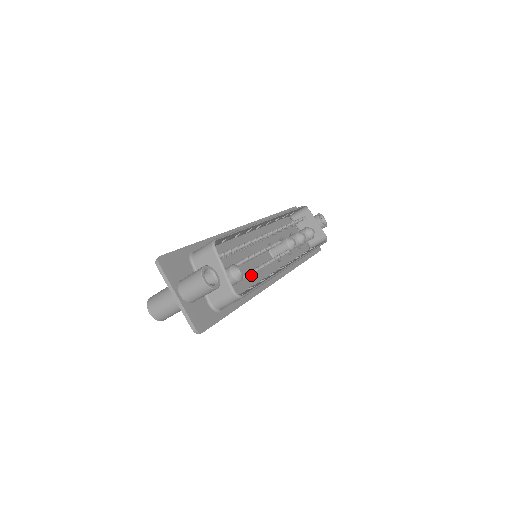
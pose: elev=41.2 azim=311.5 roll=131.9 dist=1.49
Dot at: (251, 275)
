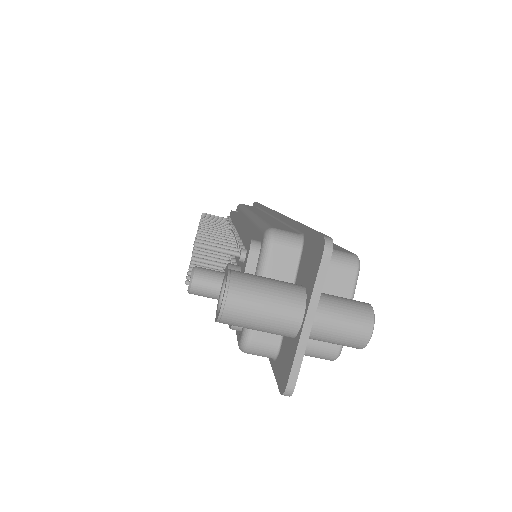
Dot at: occluded
